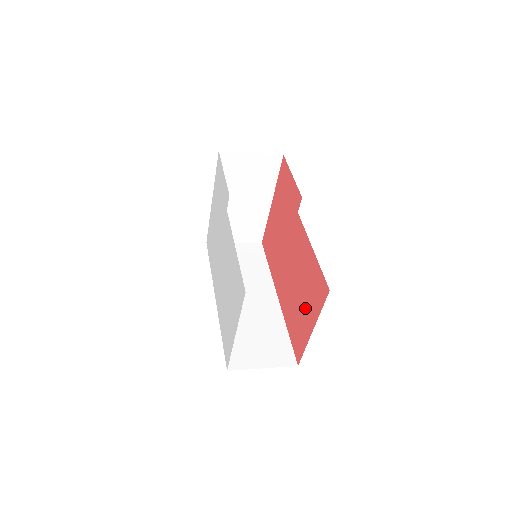
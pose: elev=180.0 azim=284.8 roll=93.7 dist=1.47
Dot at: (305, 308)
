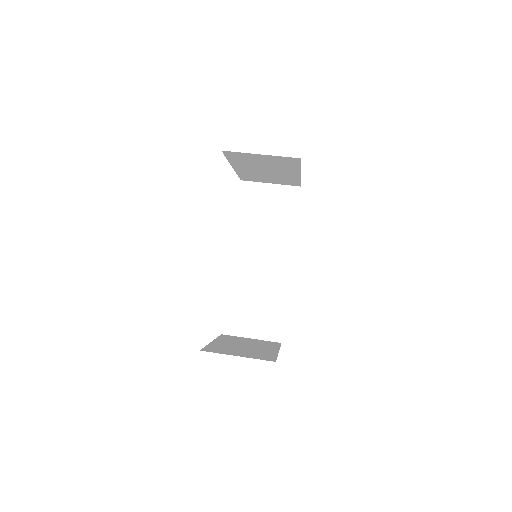
Dot at: occluded
